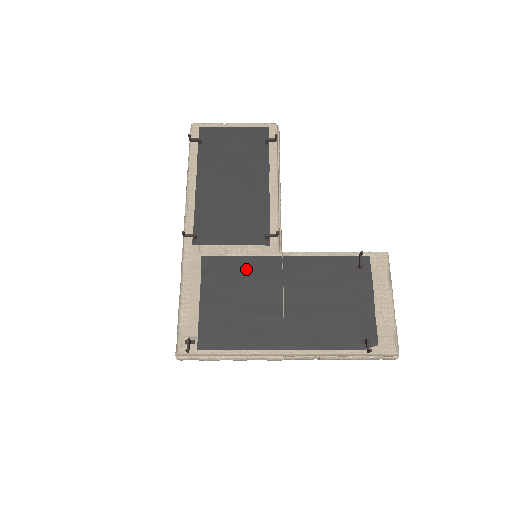
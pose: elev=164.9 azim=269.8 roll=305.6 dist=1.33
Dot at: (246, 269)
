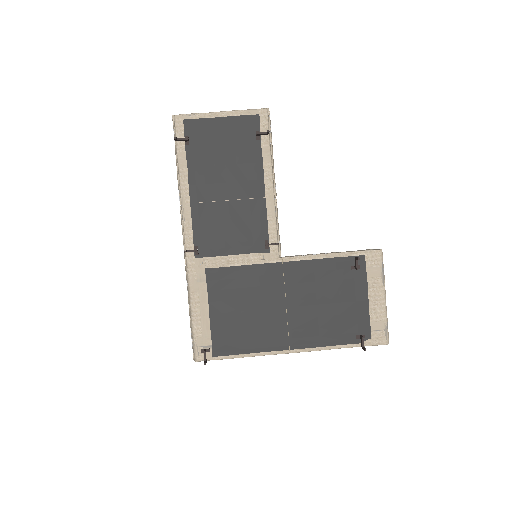
Dot at: (249, 278)
